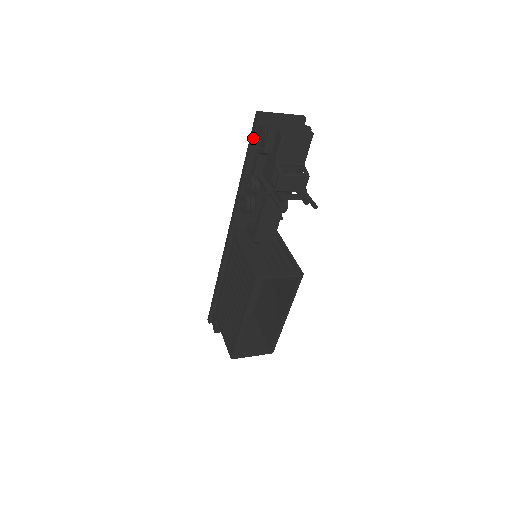
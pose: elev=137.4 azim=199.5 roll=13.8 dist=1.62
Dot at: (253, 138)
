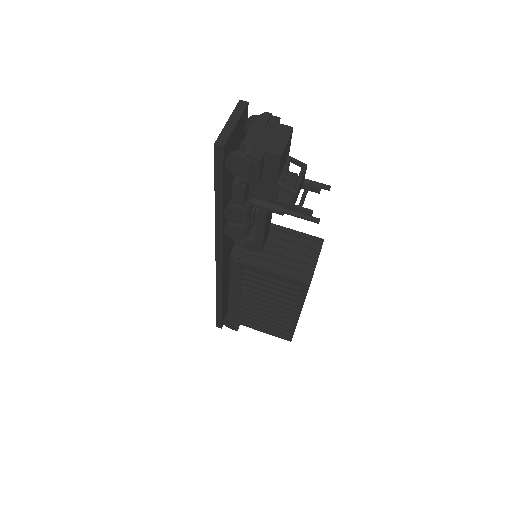
Dot at: (223, 173)
